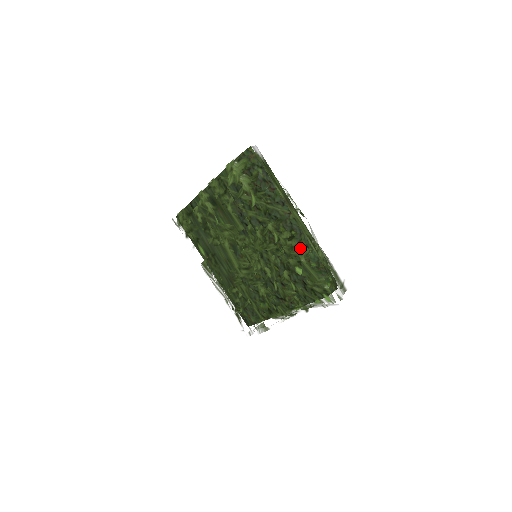
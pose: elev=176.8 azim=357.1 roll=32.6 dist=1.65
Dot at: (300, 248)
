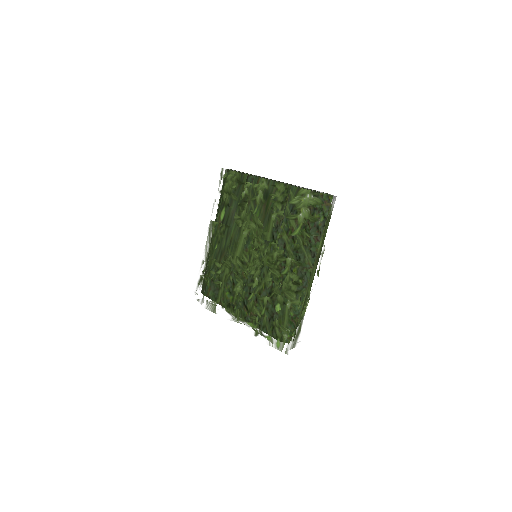
Dot at: (295, 296)
